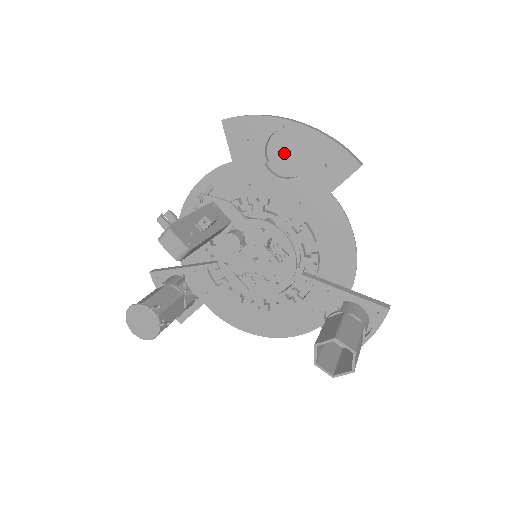
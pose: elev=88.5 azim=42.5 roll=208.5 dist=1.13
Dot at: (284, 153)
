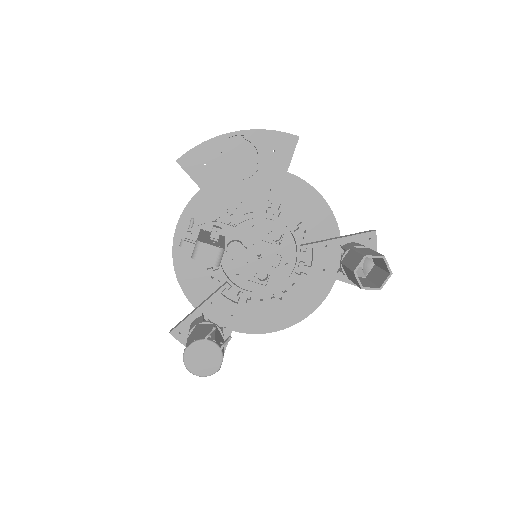
Dot at: (237, 161)
